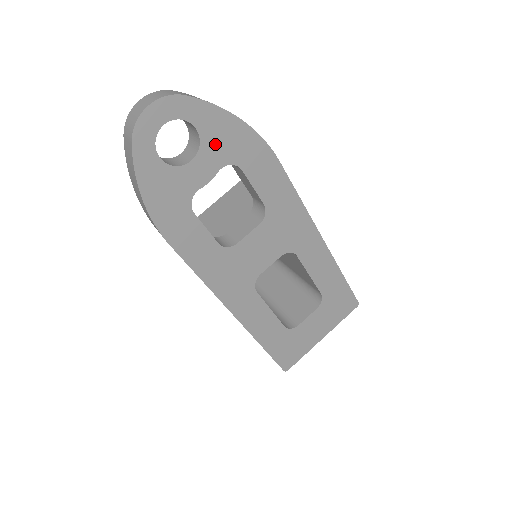
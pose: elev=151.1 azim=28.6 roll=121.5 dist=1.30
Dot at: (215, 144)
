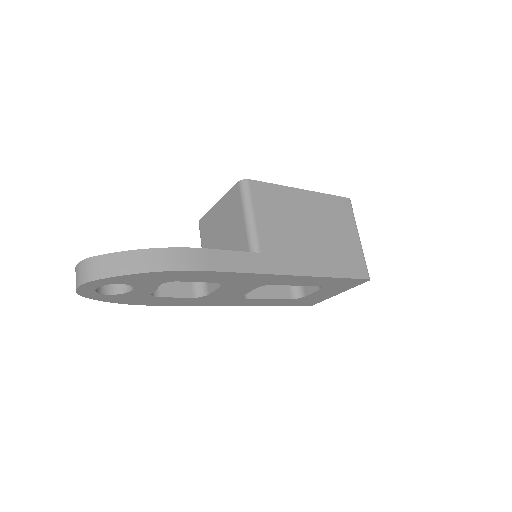
Dot at: (142, 282)
